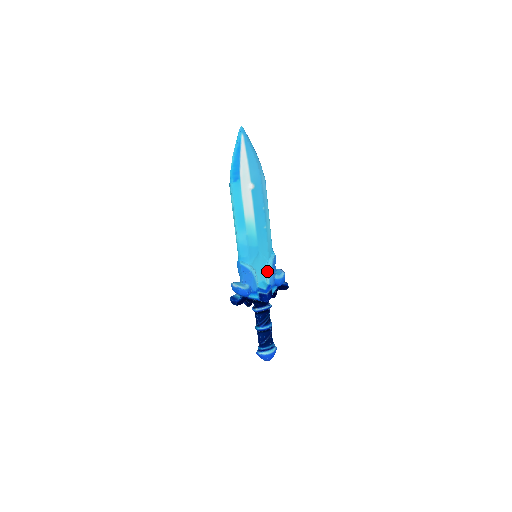
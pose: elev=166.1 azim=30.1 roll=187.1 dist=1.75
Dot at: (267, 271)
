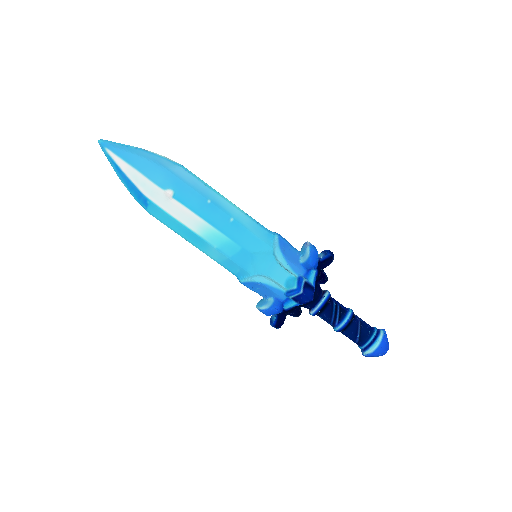
Dot at: (281, 265)
